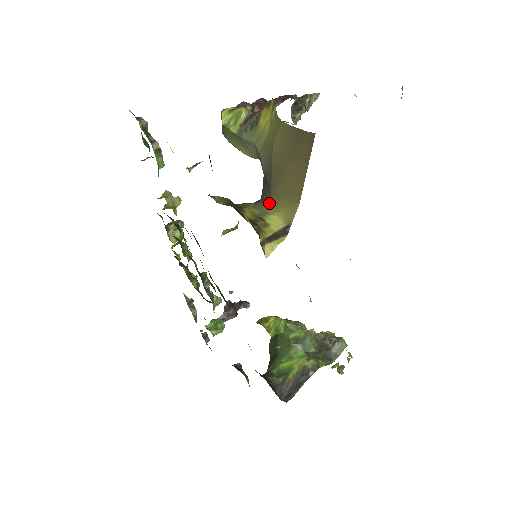
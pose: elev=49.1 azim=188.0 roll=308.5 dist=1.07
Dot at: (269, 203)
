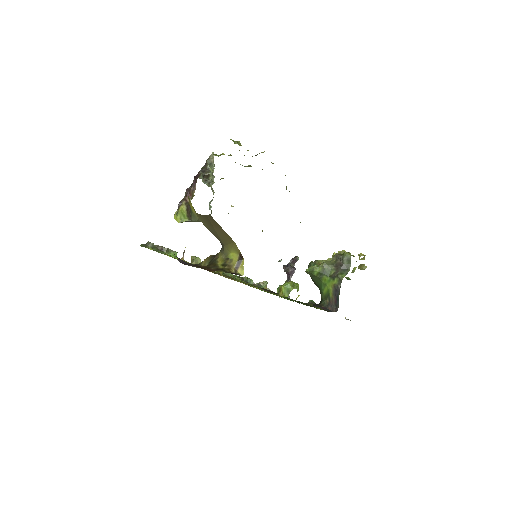
Dot at: (225, 248)
